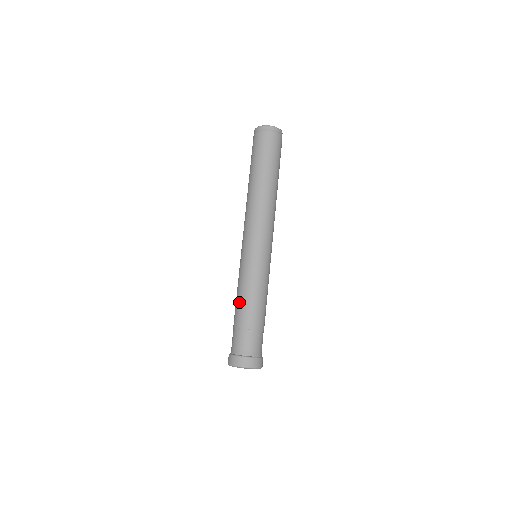
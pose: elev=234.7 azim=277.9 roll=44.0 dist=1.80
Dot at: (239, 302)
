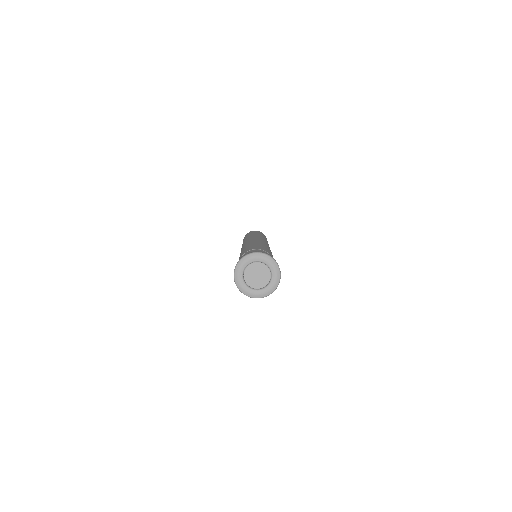
Dot at: (245, 249)
